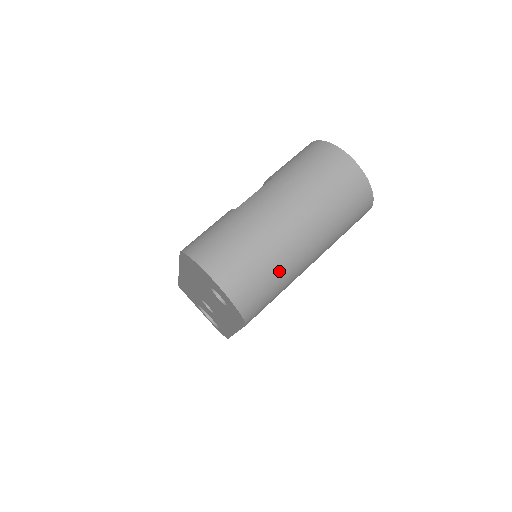
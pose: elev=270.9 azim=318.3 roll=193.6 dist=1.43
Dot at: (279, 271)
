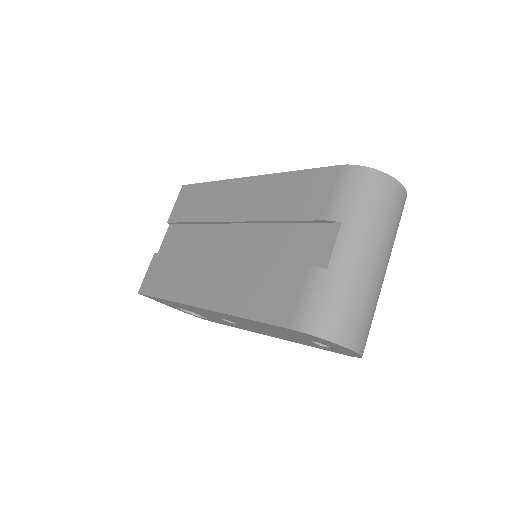
Dot at: occluded
